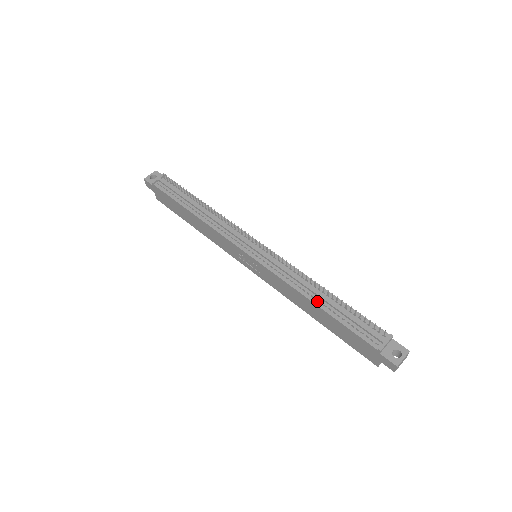
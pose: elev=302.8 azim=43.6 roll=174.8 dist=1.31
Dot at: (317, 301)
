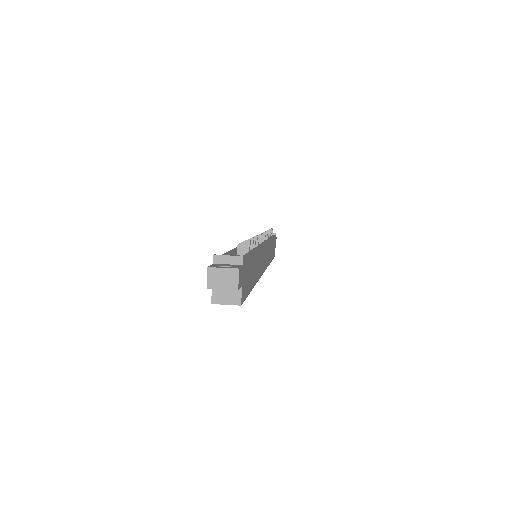
Dot at: occluded
